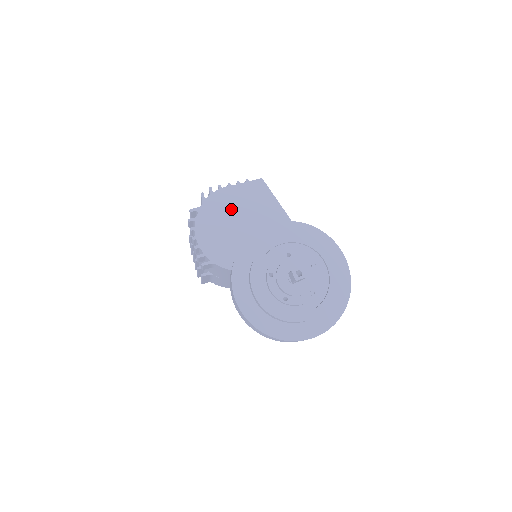
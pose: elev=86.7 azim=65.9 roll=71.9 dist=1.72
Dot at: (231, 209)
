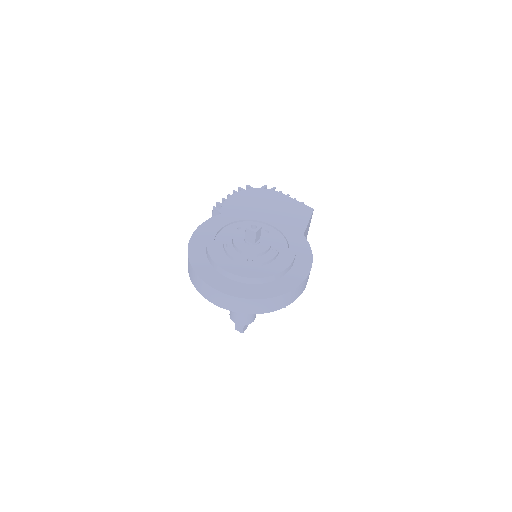
Dot at: (271, 204)
